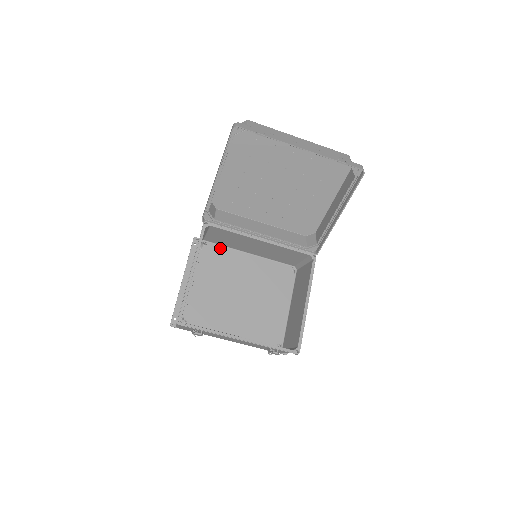
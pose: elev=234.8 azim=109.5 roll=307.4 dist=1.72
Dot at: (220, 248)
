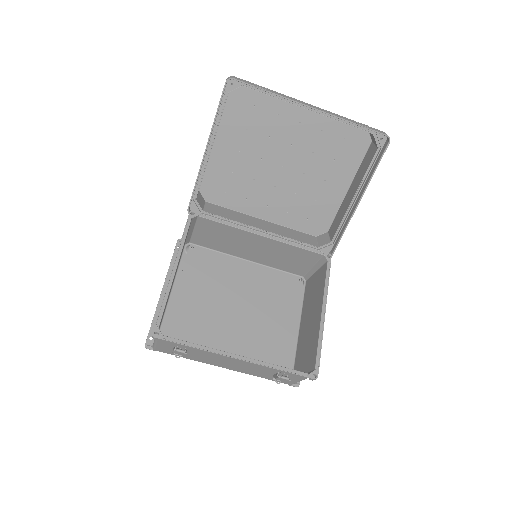
Dot at: (210, 252)
